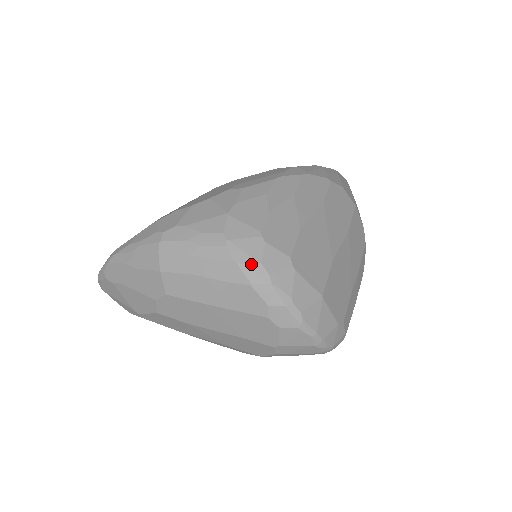
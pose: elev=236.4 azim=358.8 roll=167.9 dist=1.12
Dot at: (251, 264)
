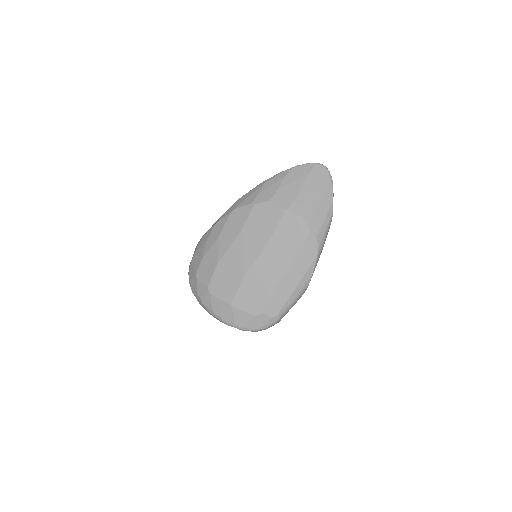
Dot at: (195, 293)
